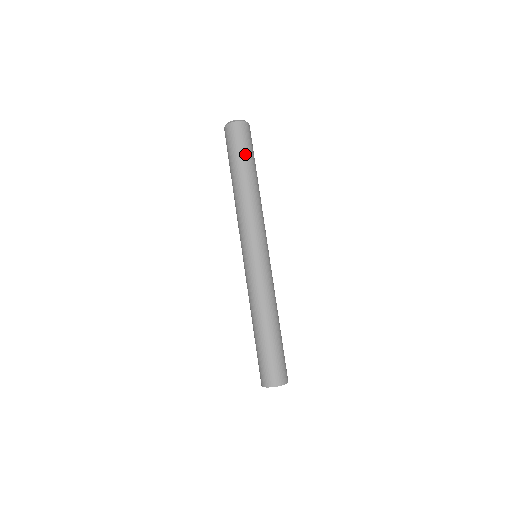
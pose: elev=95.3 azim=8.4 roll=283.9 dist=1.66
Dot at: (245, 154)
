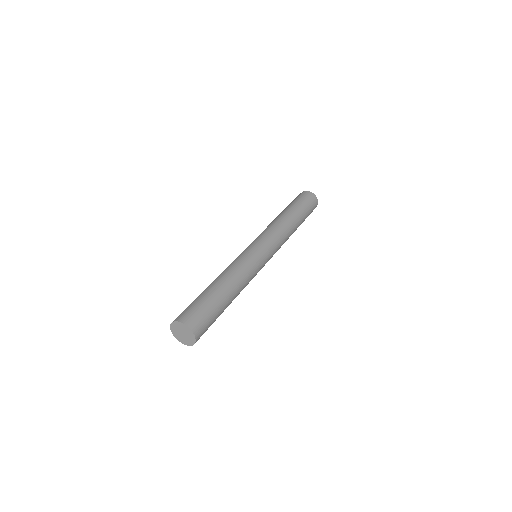
Dot at: (298, 203)
